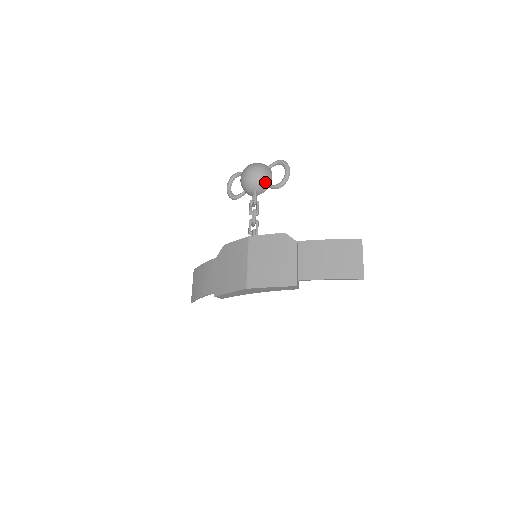
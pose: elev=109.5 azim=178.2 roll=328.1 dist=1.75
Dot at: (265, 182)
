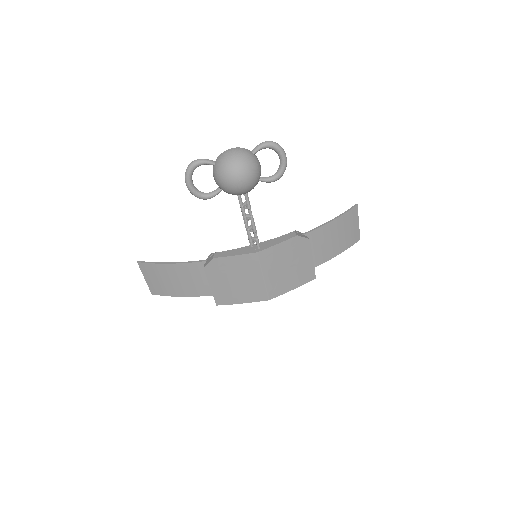
Dot at: (258, 181)
